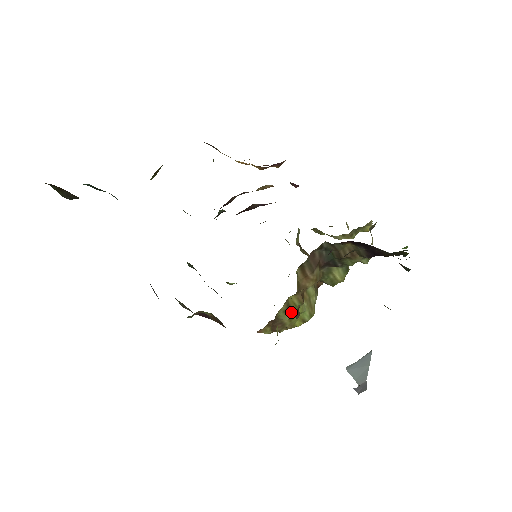
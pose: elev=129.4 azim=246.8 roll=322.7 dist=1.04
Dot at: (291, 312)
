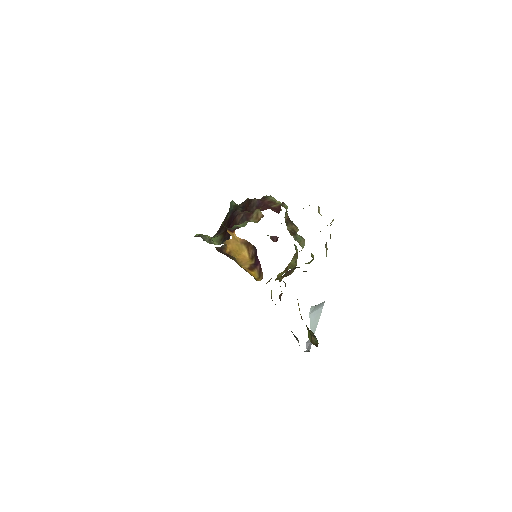
Dot at: occluded
